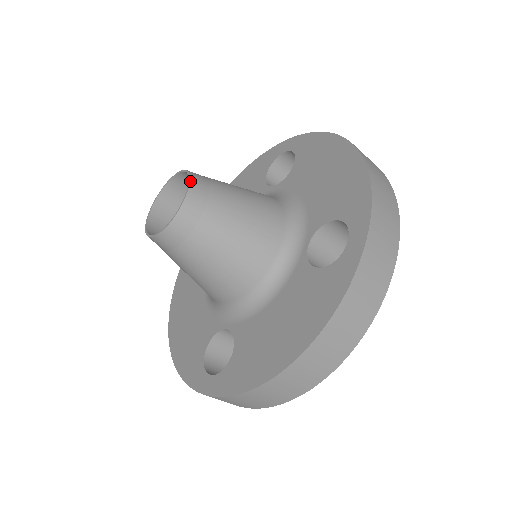
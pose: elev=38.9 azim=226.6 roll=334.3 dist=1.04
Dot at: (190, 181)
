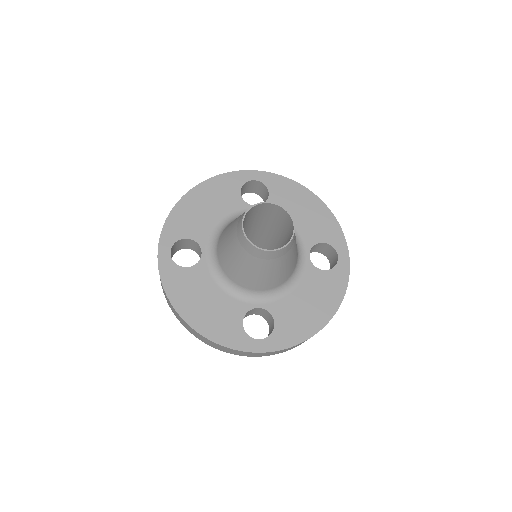
Dot at: (291, 216)
